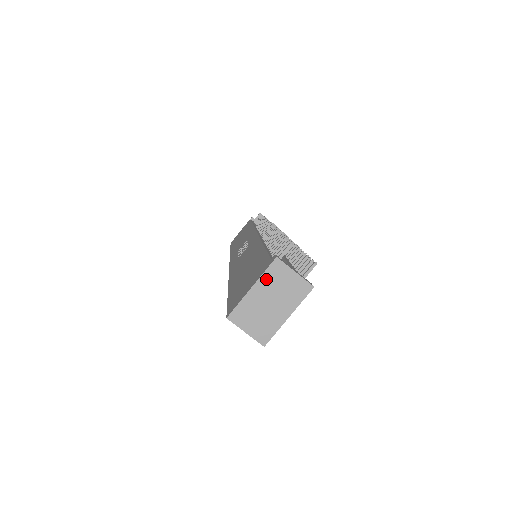
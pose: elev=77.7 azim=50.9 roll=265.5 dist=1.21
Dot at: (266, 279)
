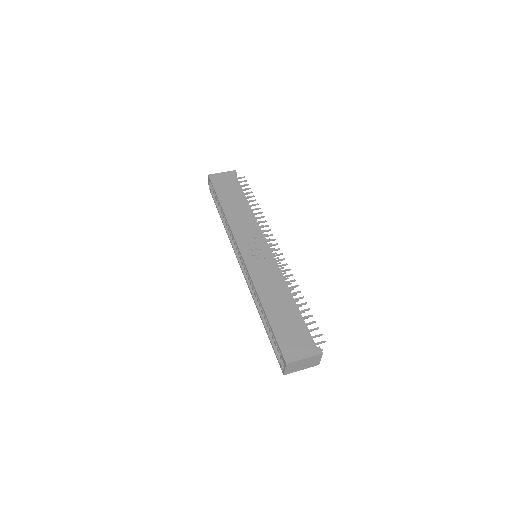
Dot at: (312, 358)
